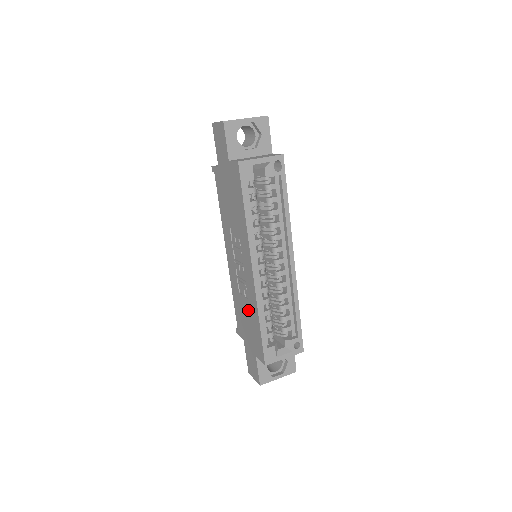
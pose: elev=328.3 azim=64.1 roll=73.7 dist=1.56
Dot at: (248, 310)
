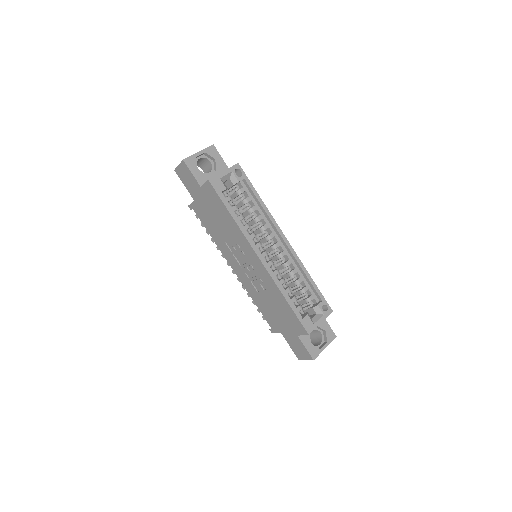
Dot at: (272, 299)
